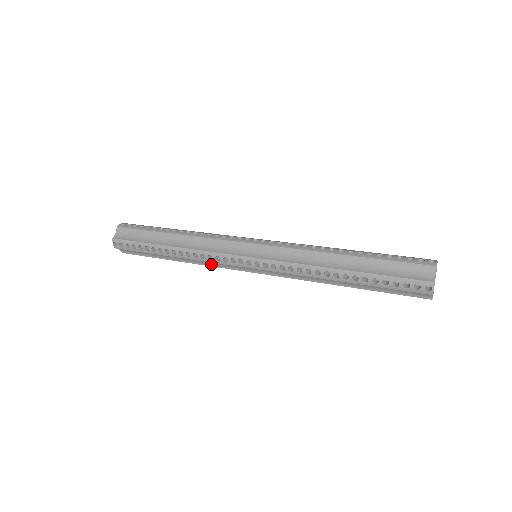
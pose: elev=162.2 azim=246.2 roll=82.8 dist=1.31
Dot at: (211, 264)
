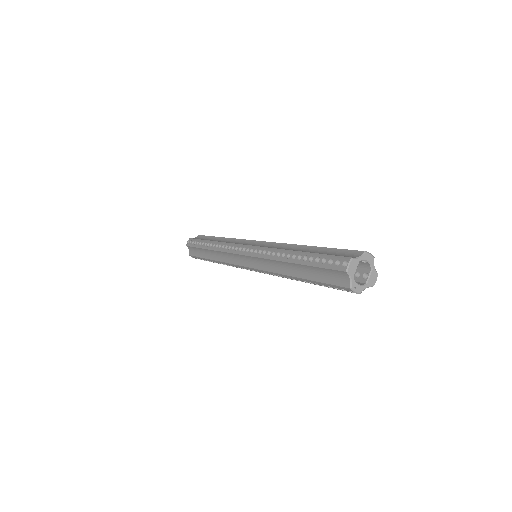
Dot at: occluded
